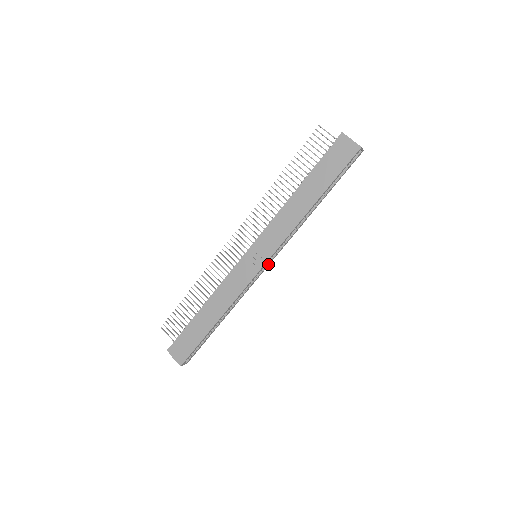
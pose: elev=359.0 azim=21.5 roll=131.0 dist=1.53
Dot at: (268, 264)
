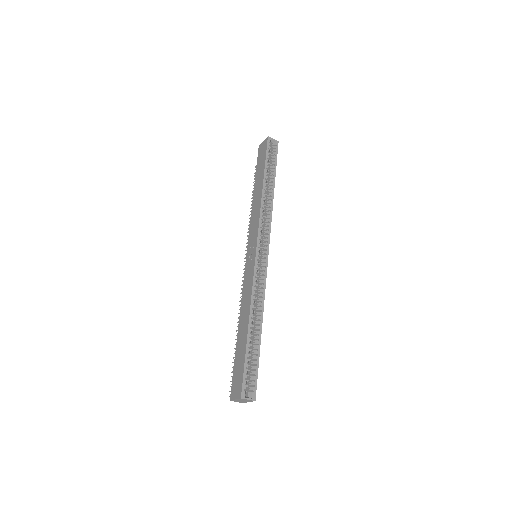
Dot at: (266, 251)
